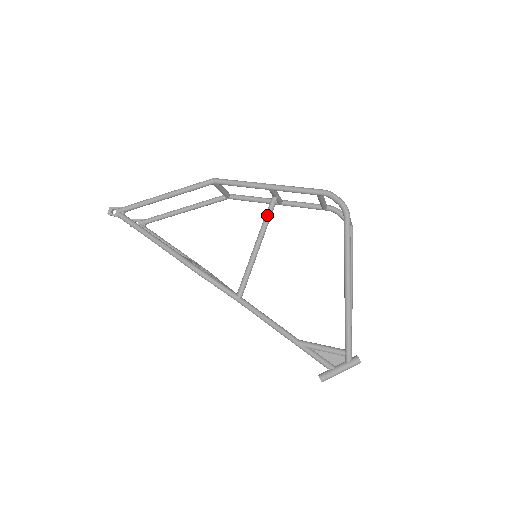
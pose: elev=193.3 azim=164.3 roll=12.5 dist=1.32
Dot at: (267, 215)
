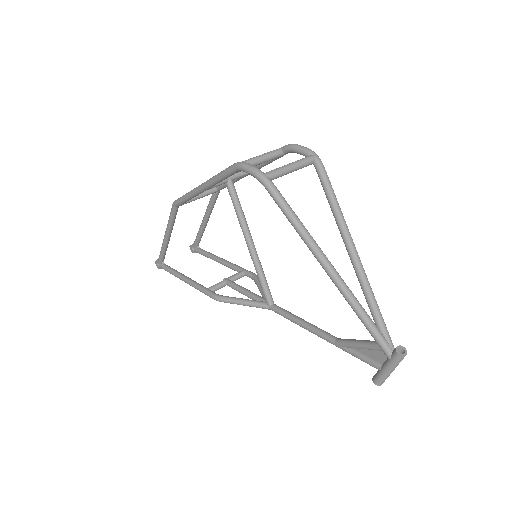
Dot at: (234, 208)
